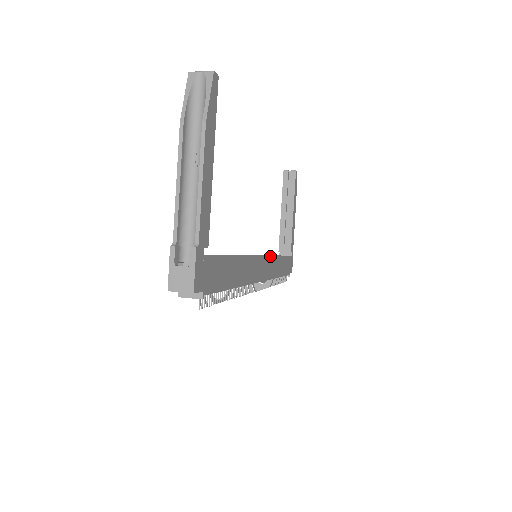
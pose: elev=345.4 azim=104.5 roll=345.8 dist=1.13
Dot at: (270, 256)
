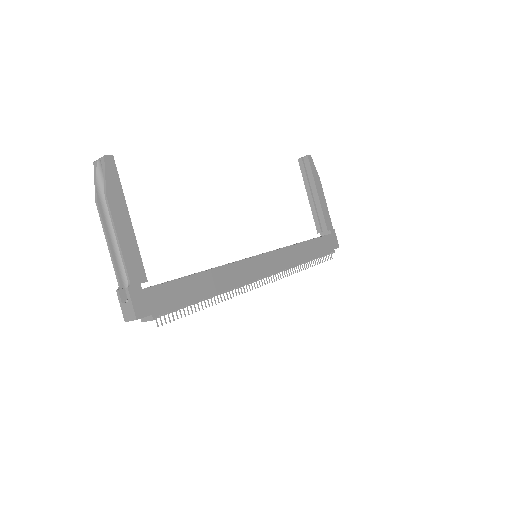
Dot at: (277, 250)
